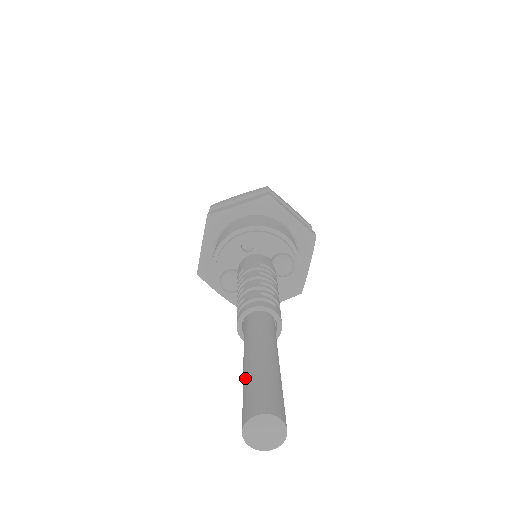
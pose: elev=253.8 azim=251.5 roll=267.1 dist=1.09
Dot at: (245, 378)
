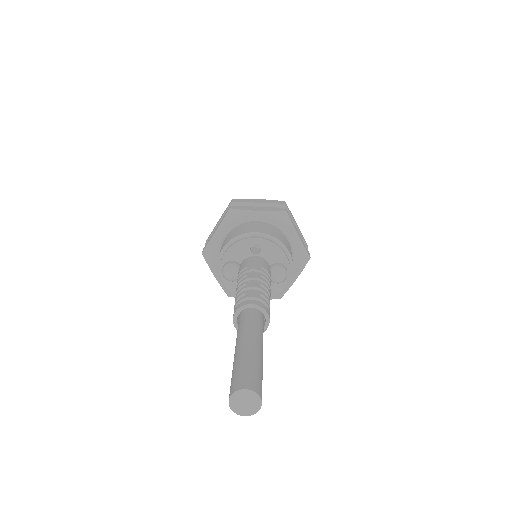
Dot at: (238, 359)
